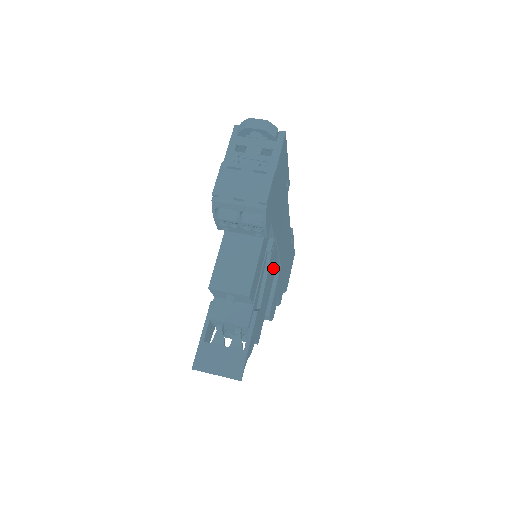
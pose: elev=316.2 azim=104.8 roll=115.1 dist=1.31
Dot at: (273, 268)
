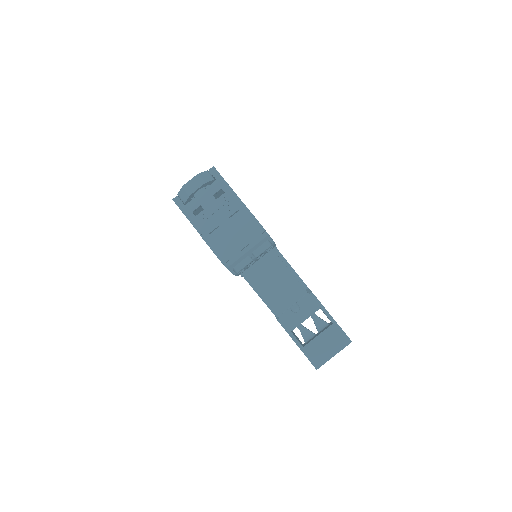
Dot at: occluded
